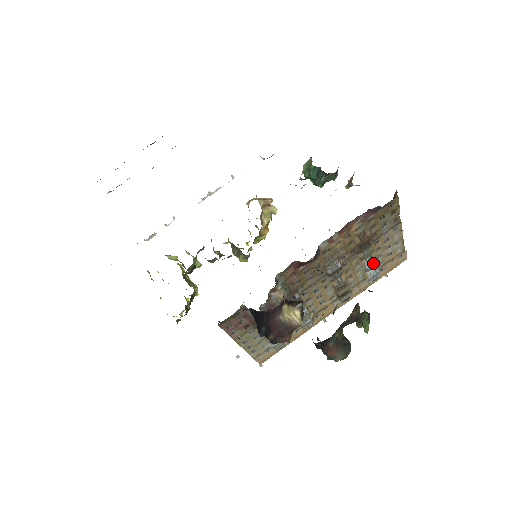
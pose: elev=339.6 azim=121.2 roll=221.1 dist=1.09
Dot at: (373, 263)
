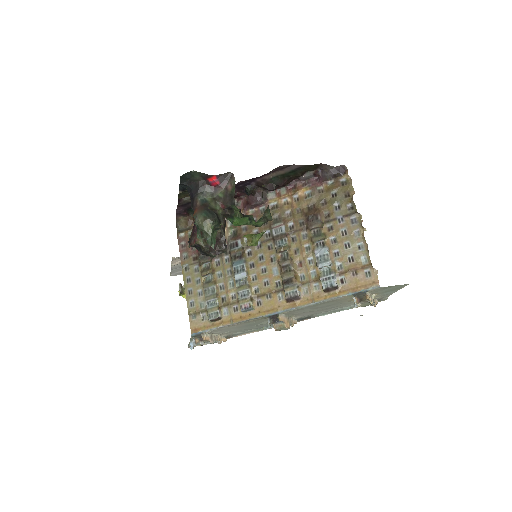
Dot at: (324, 252)
